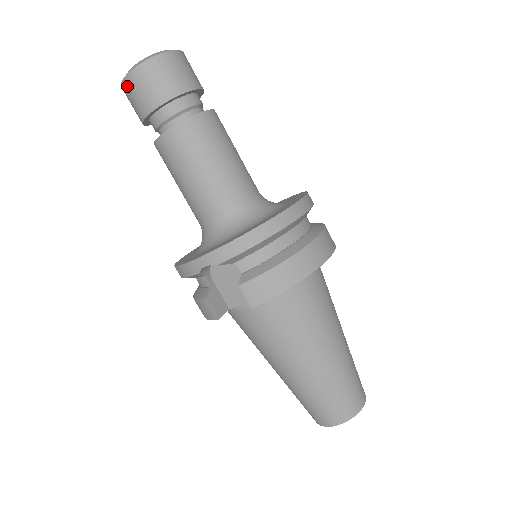
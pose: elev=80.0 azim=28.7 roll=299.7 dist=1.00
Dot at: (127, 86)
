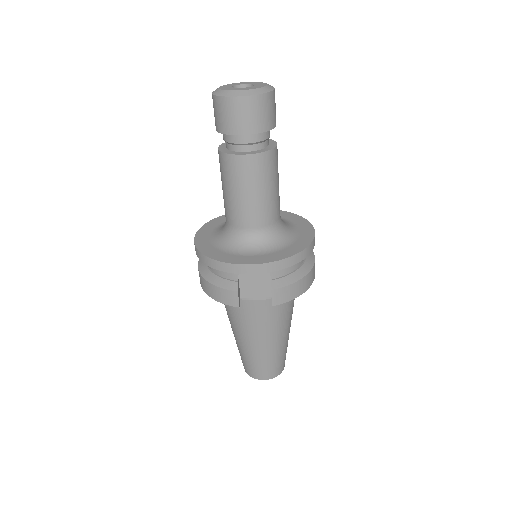
Dot at: (231, 104)
